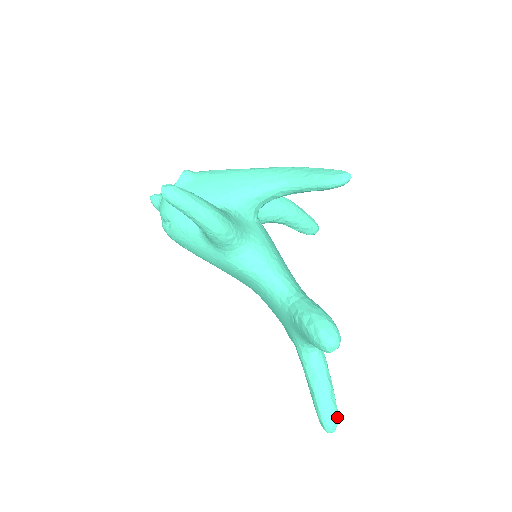
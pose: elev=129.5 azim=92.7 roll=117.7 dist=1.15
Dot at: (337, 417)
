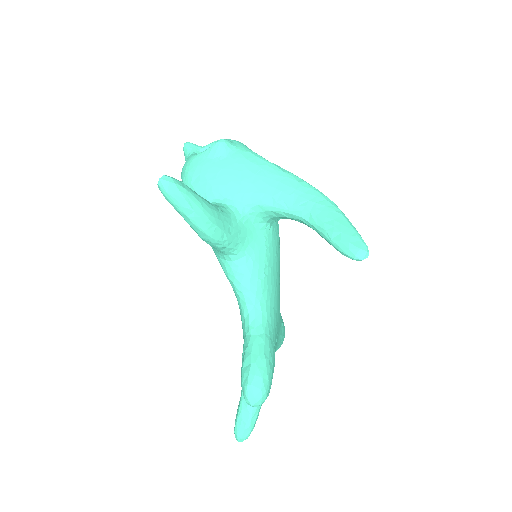
Dot at: (249, 434)
